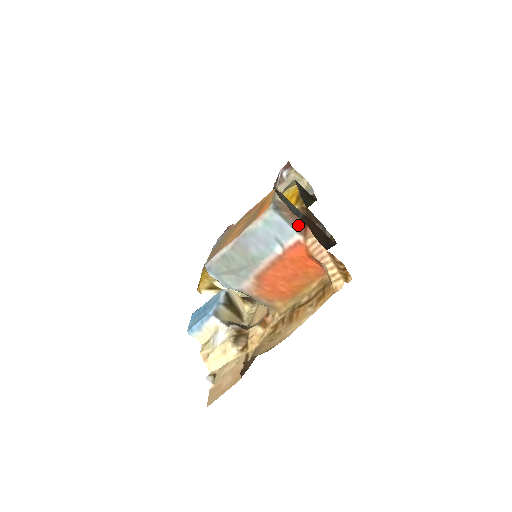
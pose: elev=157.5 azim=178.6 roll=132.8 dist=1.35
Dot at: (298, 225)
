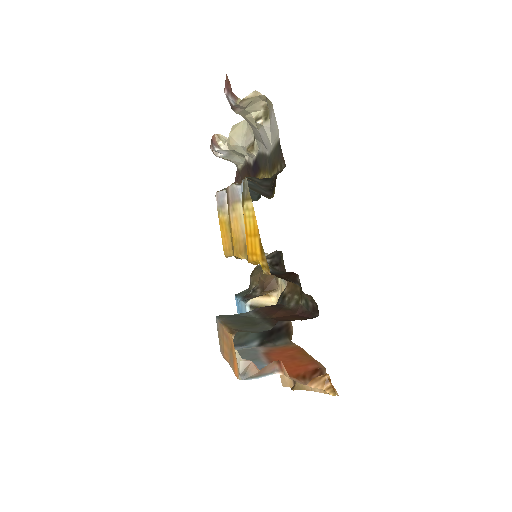
Dot at: (272, 368)
